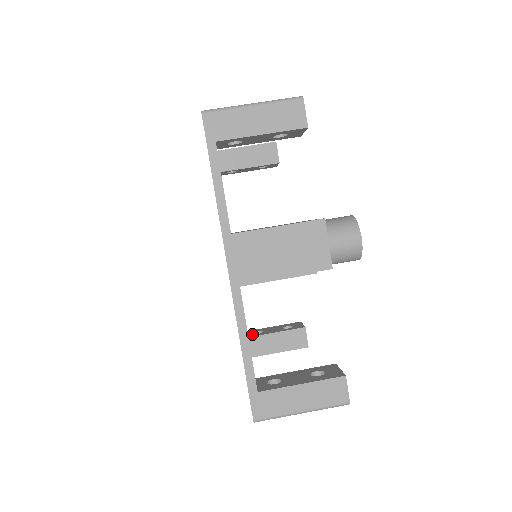
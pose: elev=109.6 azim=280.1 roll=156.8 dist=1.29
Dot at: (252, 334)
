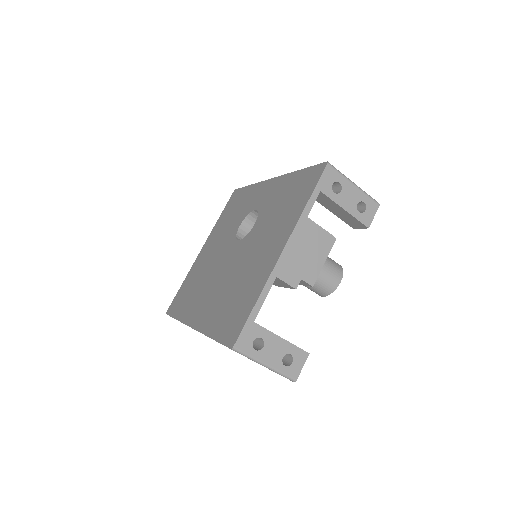
Dot at: occluded
